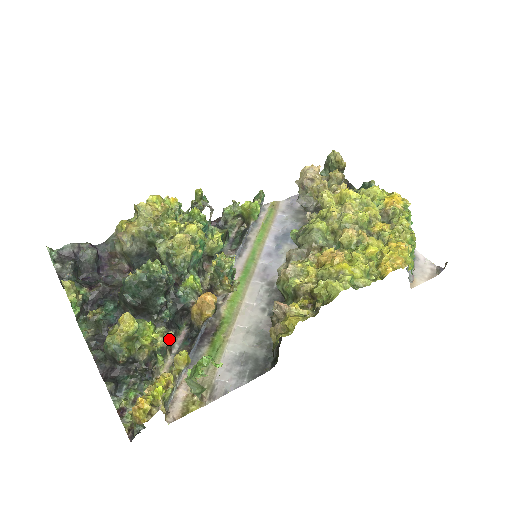
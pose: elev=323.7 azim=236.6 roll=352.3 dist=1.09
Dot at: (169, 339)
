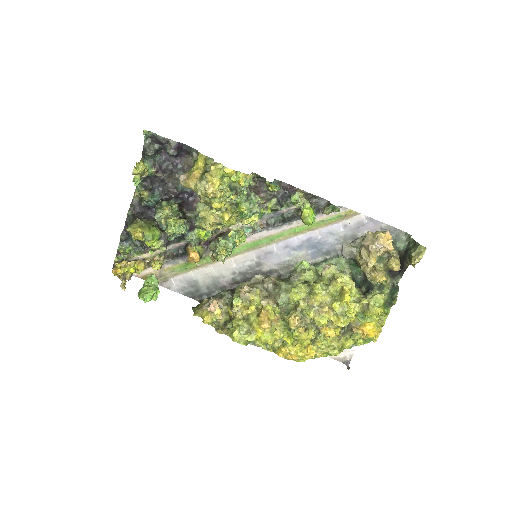
Dot at: (161, 251)
